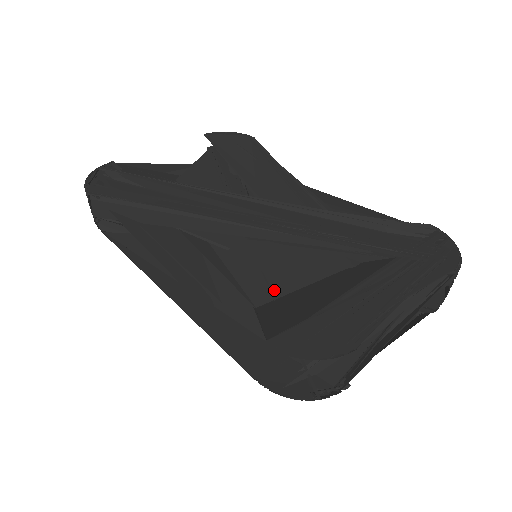
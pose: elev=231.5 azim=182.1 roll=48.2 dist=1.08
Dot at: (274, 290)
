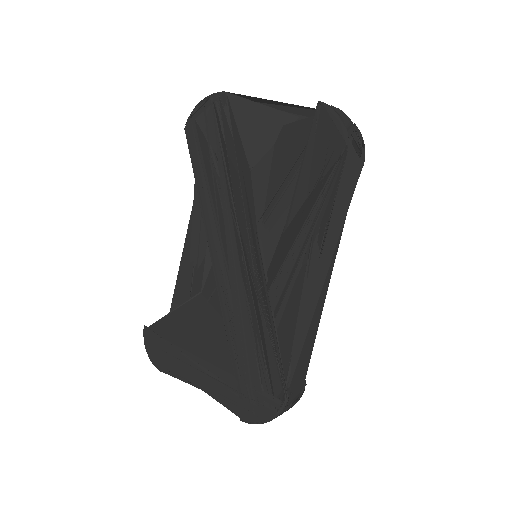
Dot at: (213, 297)
